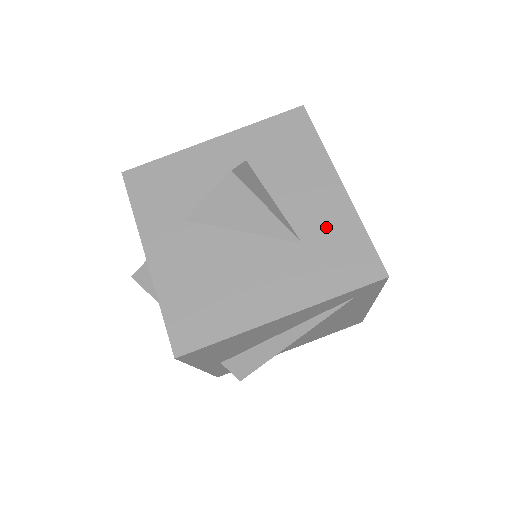
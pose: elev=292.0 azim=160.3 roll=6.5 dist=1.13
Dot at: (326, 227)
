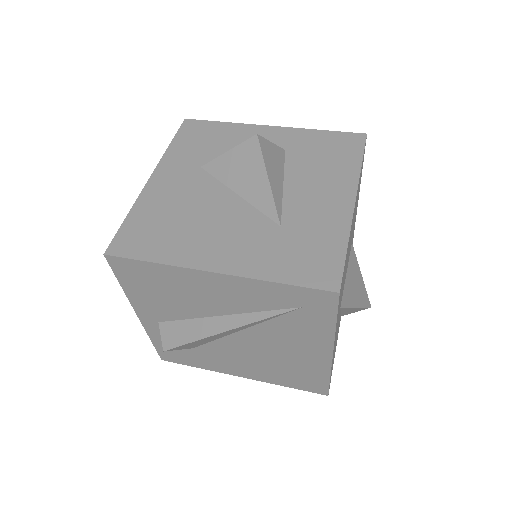
Dot at: (312, 225)
